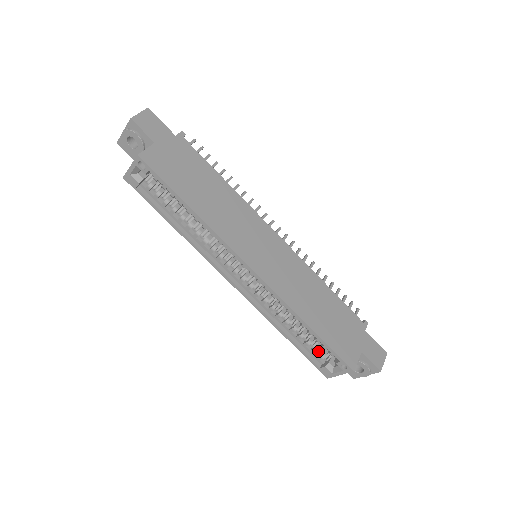
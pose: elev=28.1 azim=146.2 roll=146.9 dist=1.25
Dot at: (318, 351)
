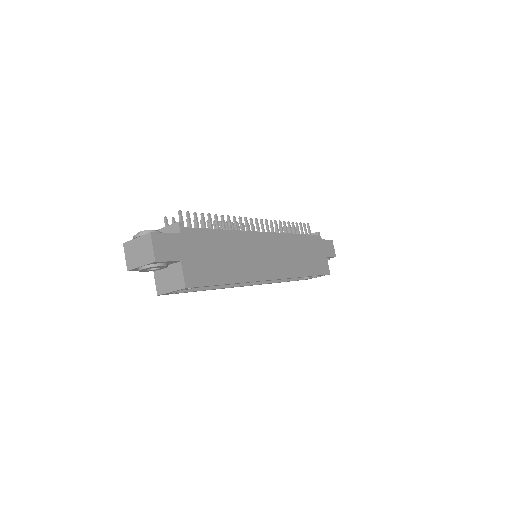
Dot at: occluded
